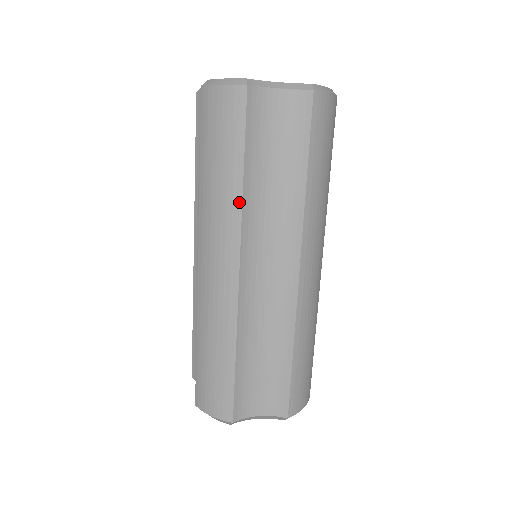
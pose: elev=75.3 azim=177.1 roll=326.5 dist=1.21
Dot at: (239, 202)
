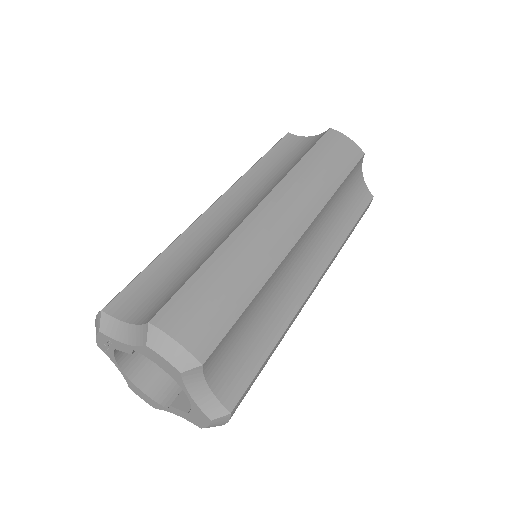
Dot at: (246, 173)
